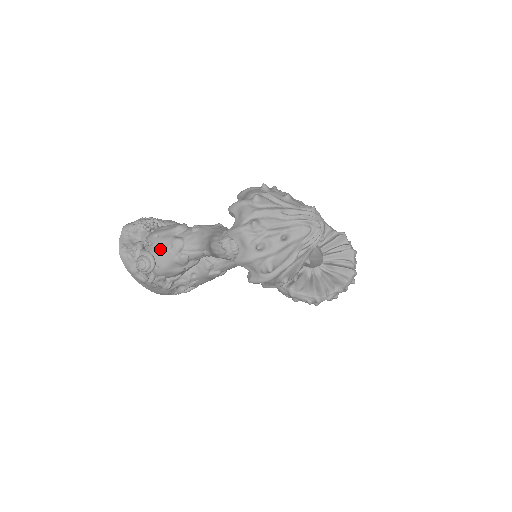
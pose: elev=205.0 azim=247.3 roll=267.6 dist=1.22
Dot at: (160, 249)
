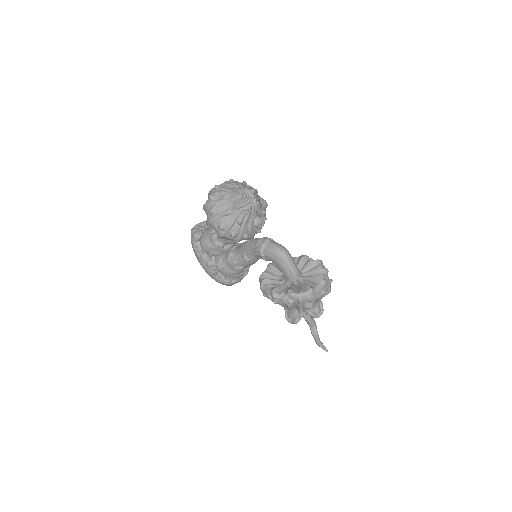
Dot at: (208, 230)
